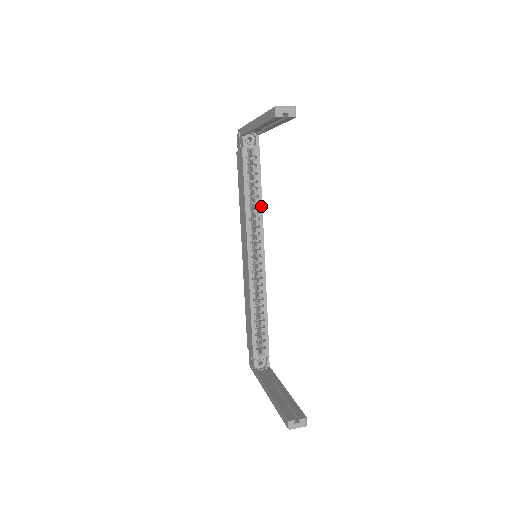
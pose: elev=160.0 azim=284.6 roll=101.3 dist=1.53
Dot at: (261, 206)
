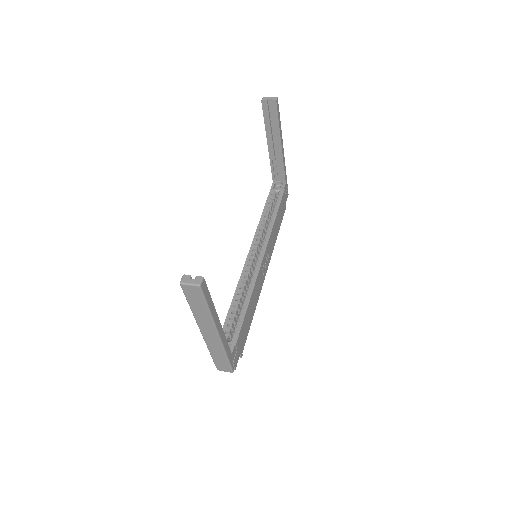
Dot at: (273, 223)
